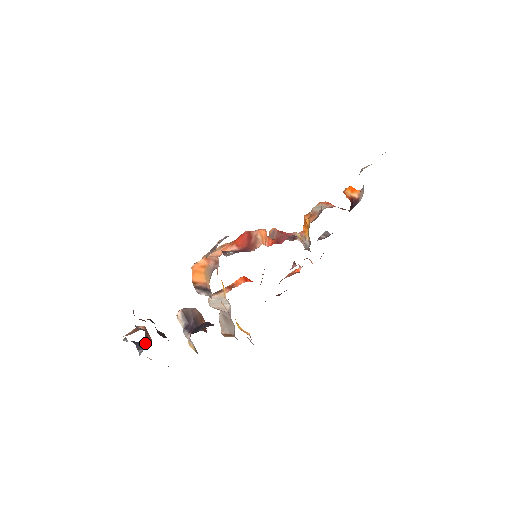
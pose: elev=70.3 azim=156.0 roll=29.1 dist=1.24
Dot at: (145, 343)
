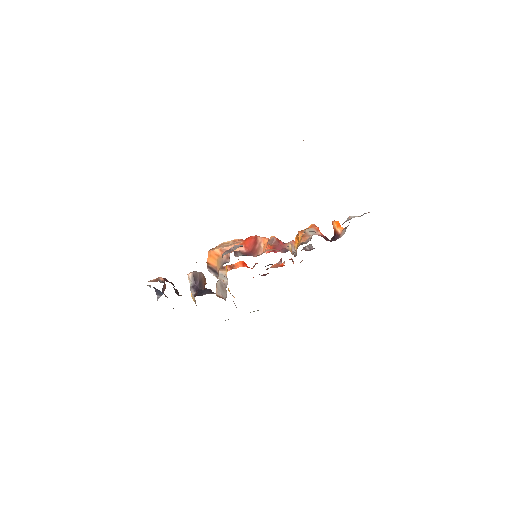
Dot at: (162, 291)
